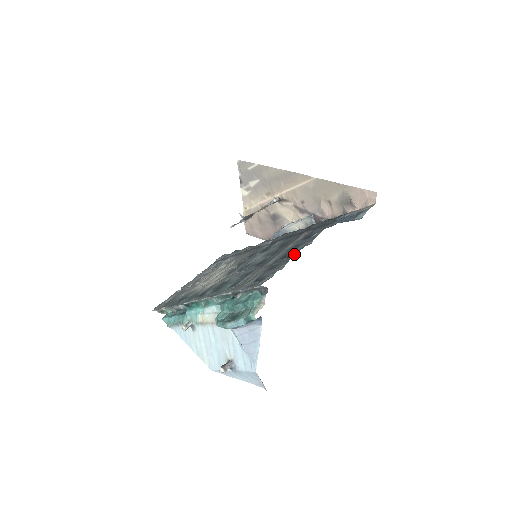
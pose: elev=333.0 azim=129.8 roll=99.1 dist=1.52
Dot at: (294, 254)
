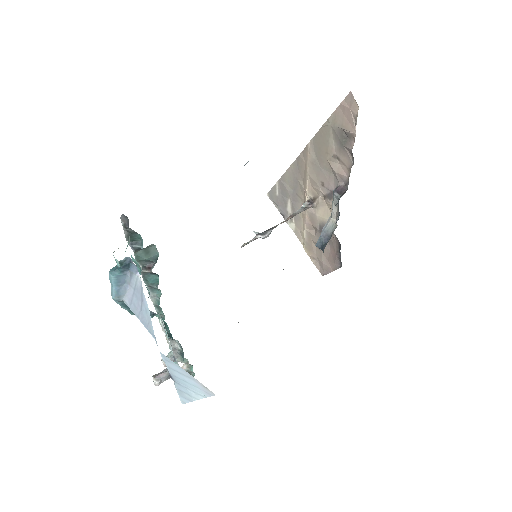
Dot at: occluded
